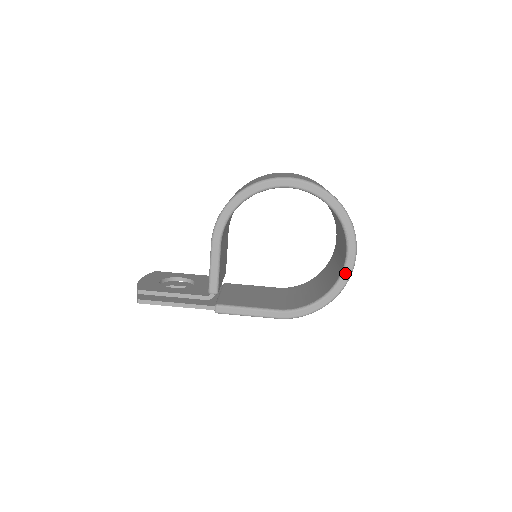
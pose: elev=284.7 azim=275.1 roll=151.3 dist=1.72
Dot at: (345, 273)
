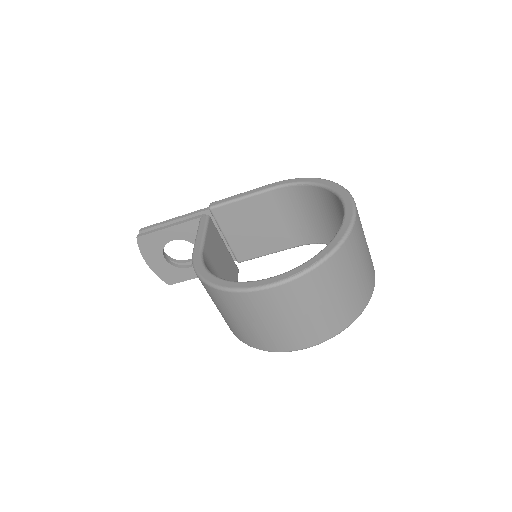
Dot at: occluded
